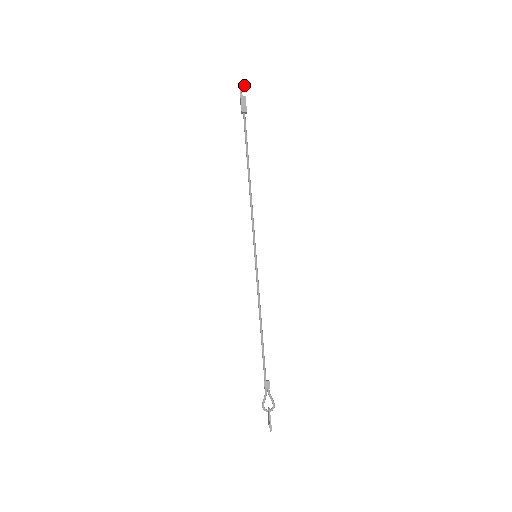
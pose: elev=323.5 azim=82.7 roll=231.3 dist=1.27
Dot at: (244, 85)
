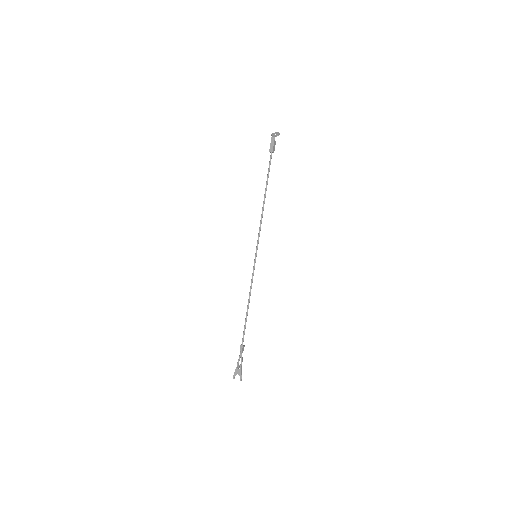
Dot at: (279, 134)
